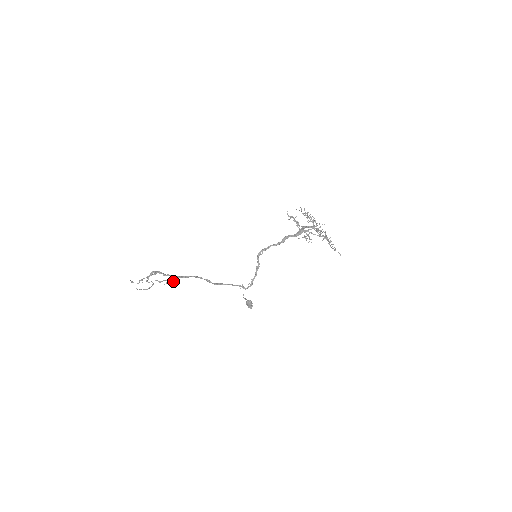
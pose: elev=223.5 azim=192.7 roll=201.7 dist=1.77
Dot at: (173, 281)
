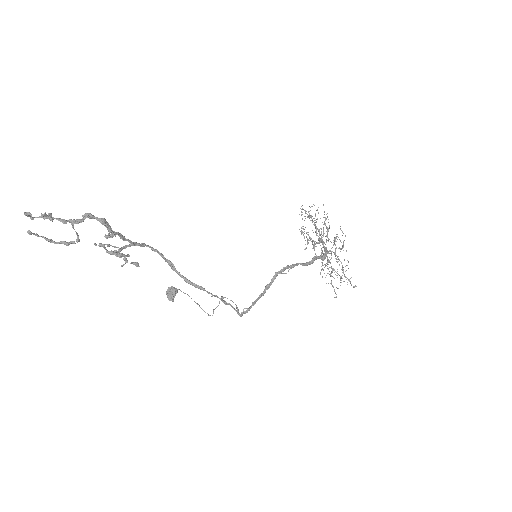
Dot at: (121, 249)
